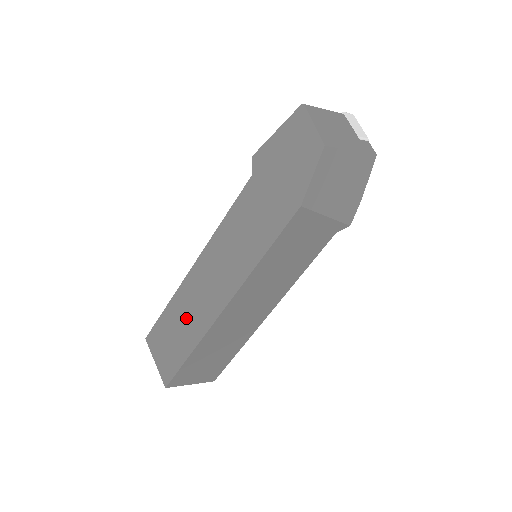
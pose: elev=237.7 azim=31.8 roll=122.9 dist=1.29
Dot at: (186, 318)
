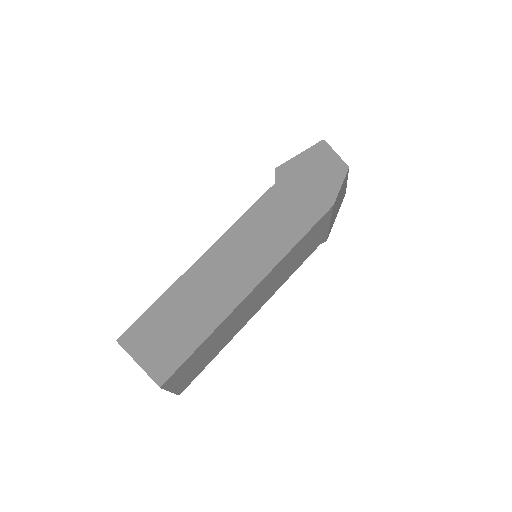
Dot at: (194, 306)
